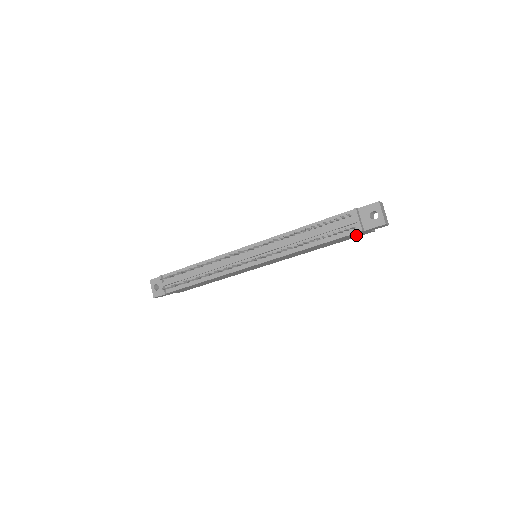
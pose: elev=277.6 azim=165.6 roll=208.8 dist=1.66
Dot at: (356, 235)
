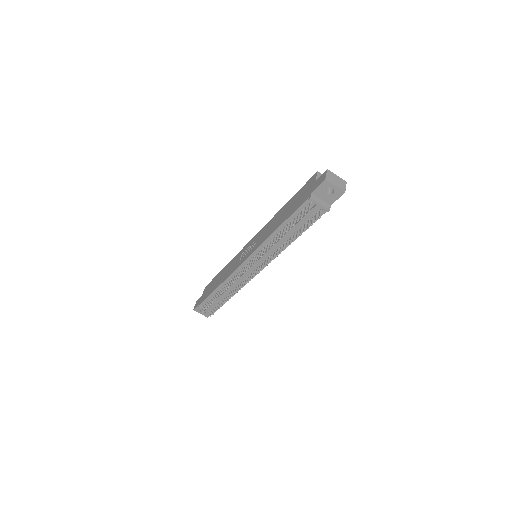
Dot at: occluded
